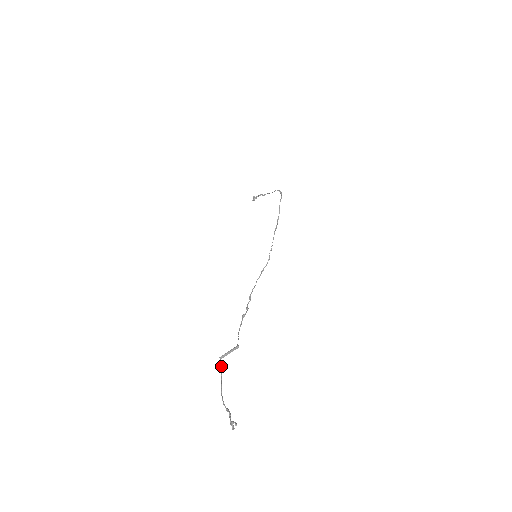
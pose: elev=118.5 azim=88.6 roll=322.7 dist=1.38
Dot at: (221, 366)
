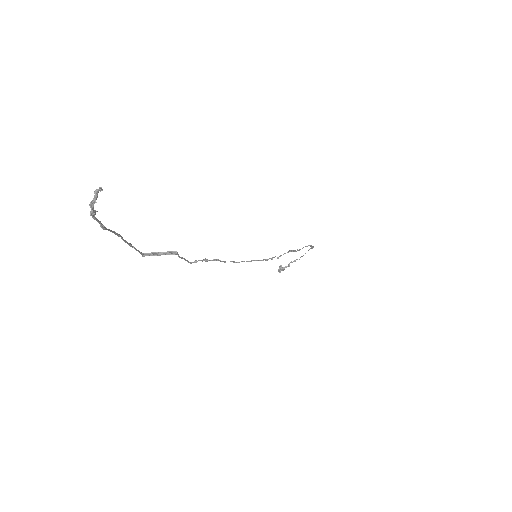
Dot at: occluded
